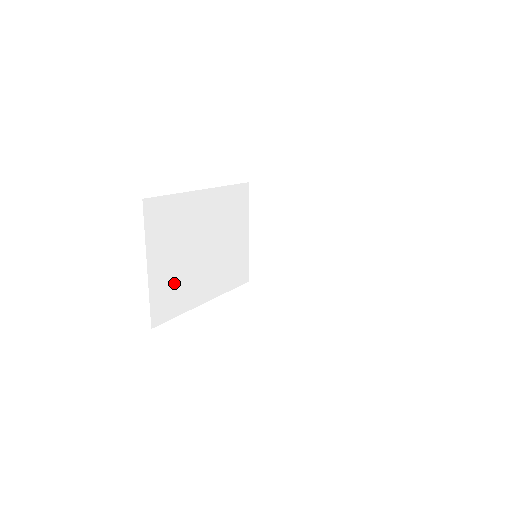
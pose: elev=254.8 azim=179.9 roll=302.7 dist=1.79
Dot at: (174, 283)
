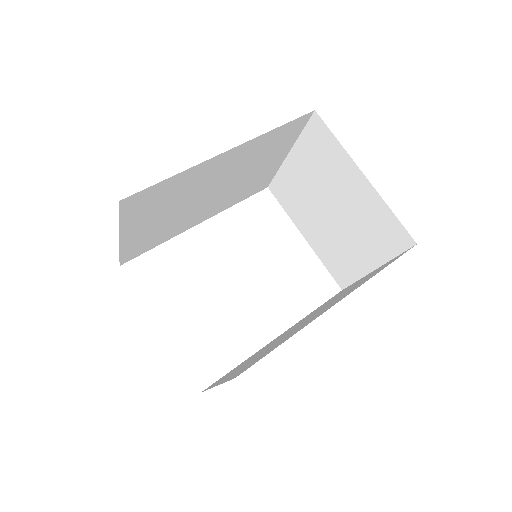
Dot at: (157, 232)
